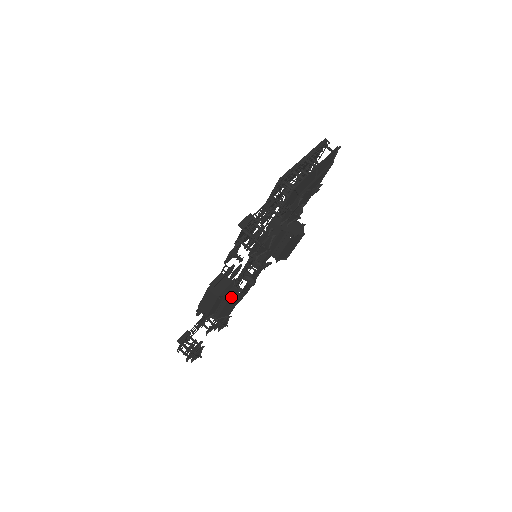
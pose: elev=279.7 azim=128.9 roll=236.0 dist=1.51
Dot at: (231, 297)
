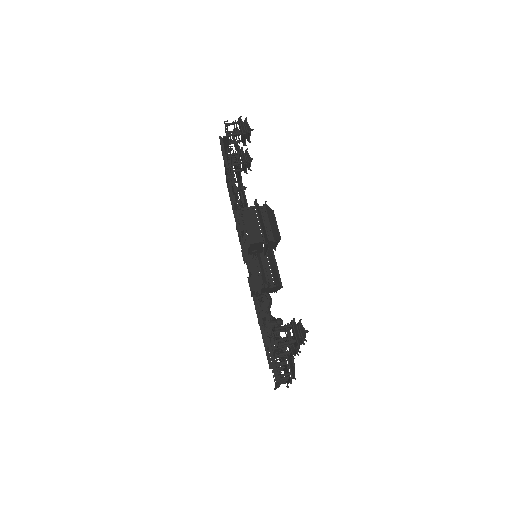
Dot at: (265, 206)
